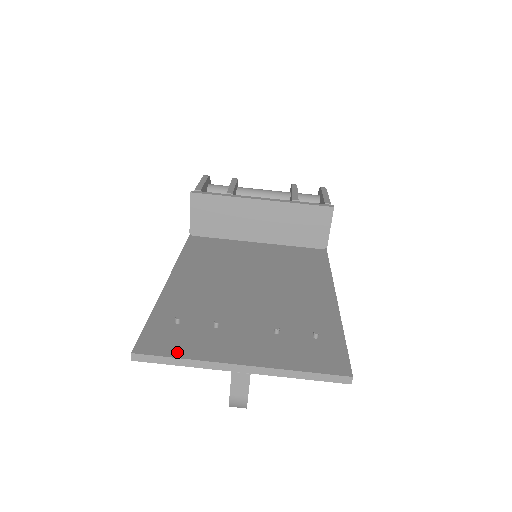
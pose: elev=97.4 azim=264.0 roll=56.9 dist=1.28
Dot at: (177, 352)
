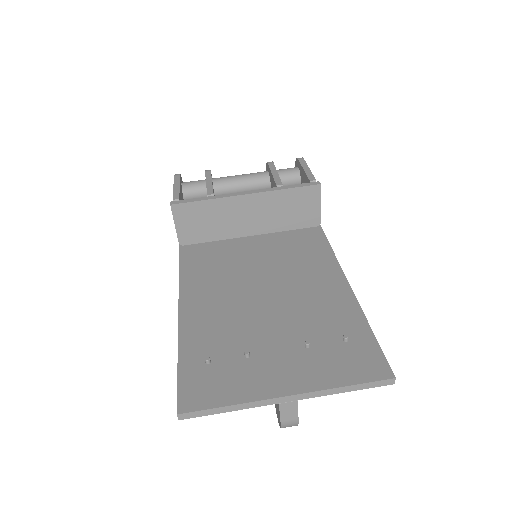
Dot at: (221, 399)
